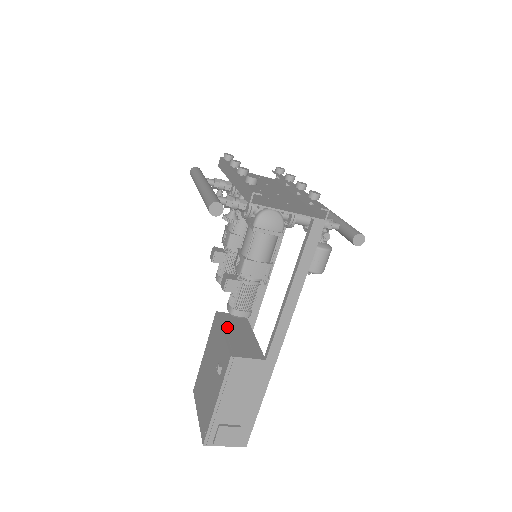
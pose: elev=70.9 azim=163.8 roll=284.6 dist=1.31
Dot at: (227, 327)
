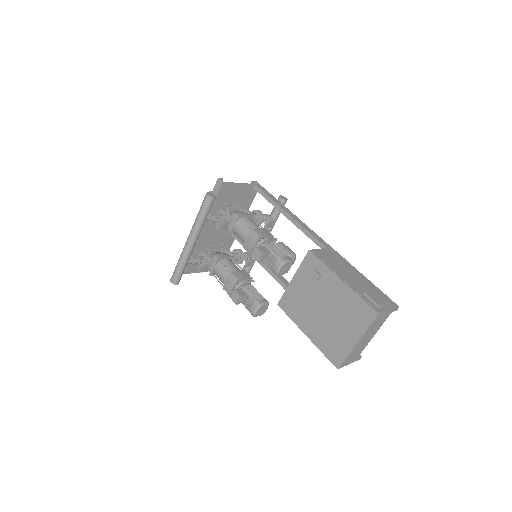
Dot at: occluded
